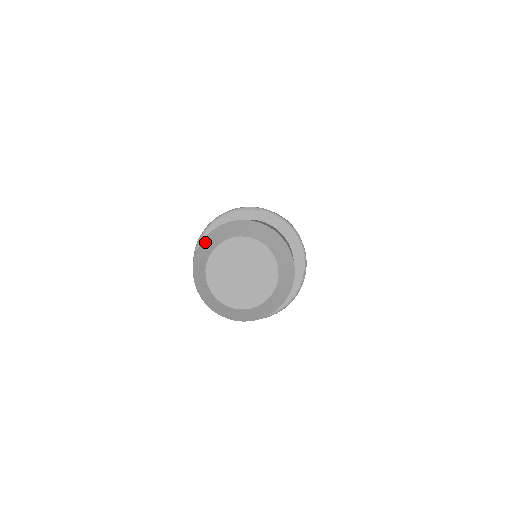
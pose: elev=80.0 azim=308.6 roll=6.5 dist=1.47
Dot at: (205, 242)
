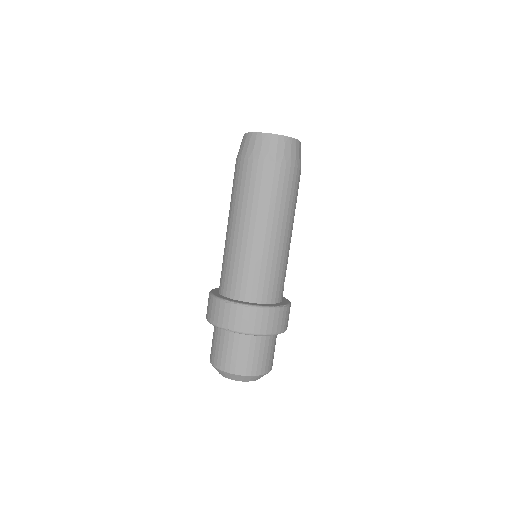
Dot at: (237, 377)
